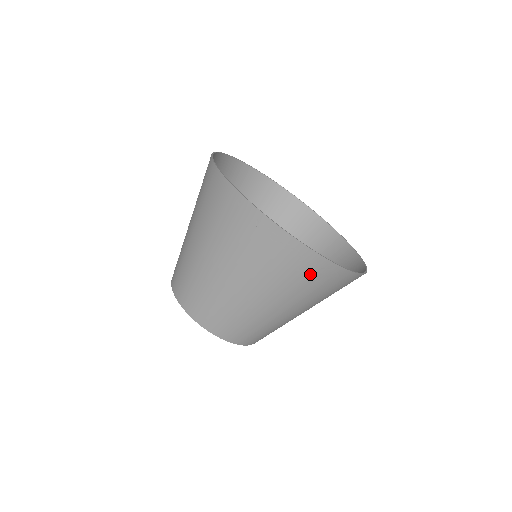
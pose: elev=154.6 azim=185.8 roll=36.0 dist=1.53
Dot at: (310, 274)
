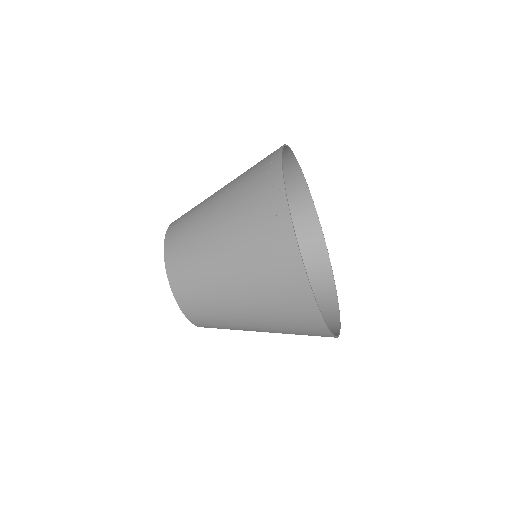
Dot at: (266, 212)
